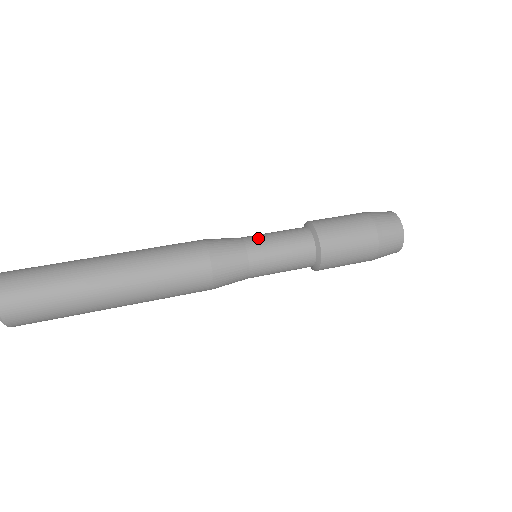
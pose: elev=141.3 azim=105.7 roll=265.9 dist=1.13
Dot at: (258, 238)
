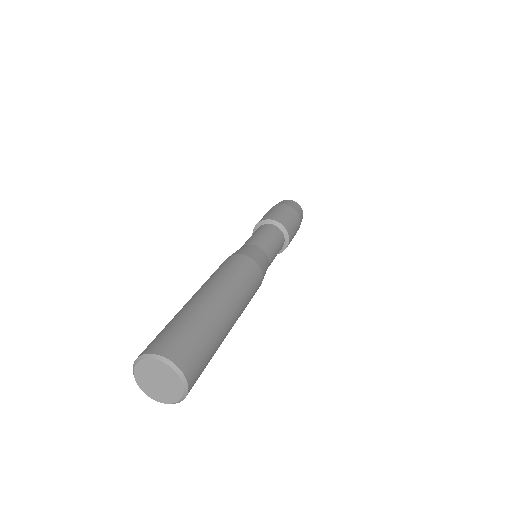
Dot at: (270, 249)
